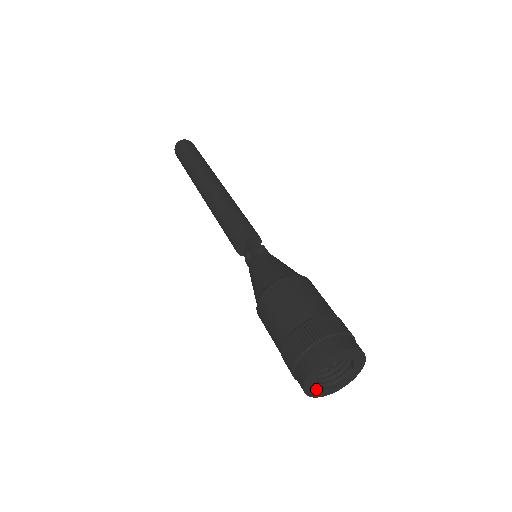
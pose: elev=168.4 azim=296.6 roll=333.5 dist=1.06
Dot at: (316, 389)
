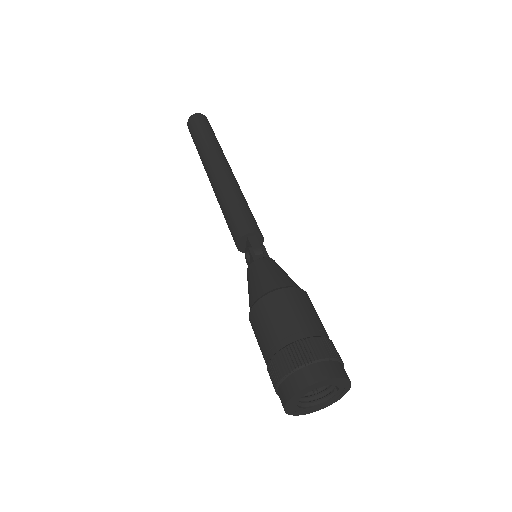
Dot at: (299, 409)
